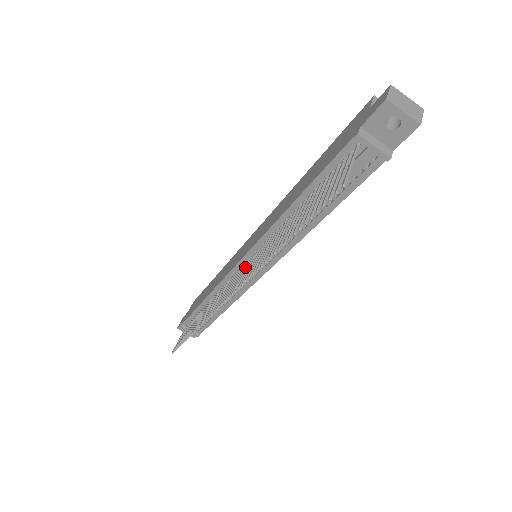
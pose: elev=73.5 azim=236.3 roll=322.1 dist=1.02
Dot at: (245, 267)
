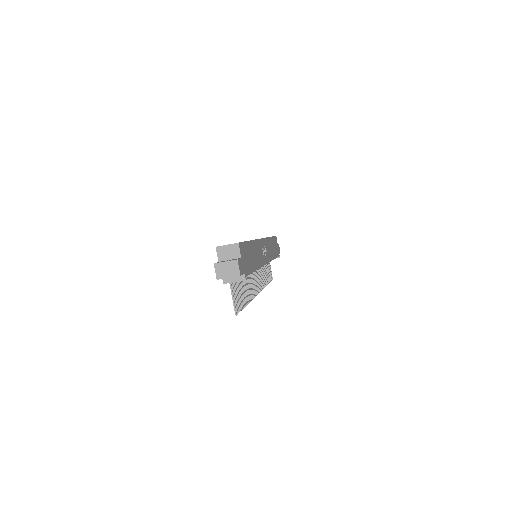
Dot at: (254, 273)
